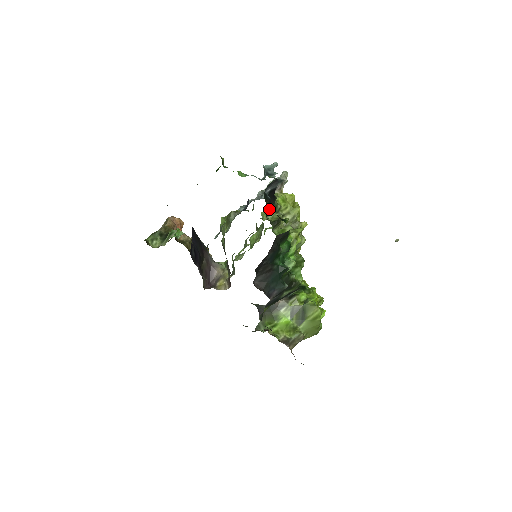
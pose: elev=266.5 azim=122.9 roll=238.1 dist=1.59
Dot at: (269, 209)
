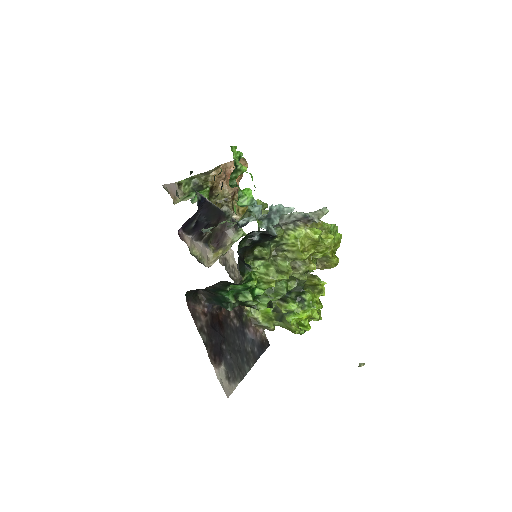
Dot at: (259, 243)
